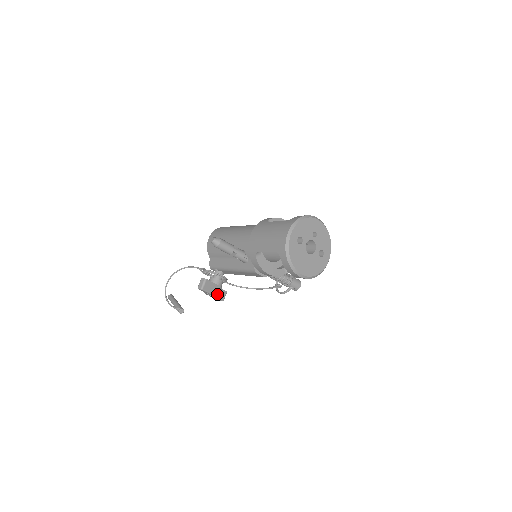
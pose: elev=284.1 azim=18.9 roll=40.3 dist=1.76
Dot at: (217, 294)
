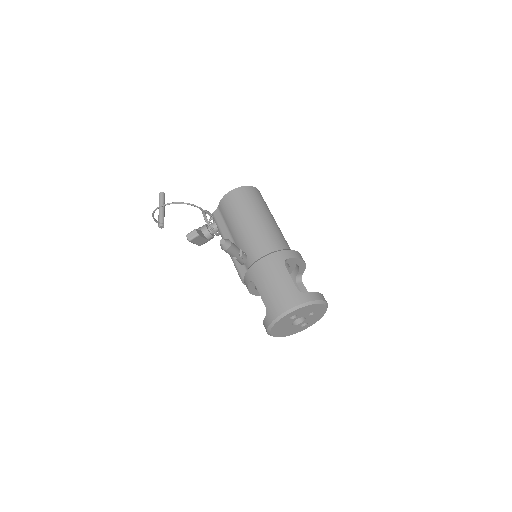
Dot at: (201, 244)
